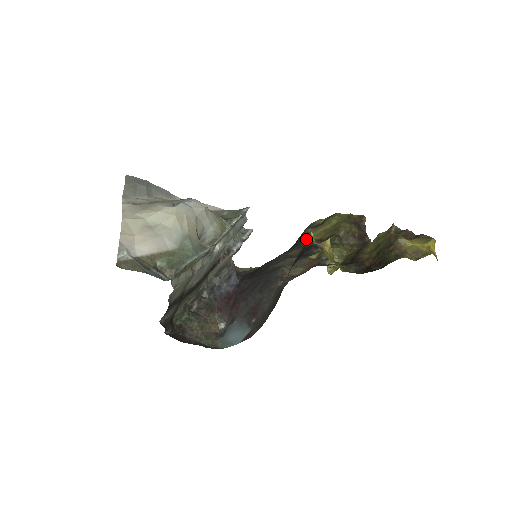
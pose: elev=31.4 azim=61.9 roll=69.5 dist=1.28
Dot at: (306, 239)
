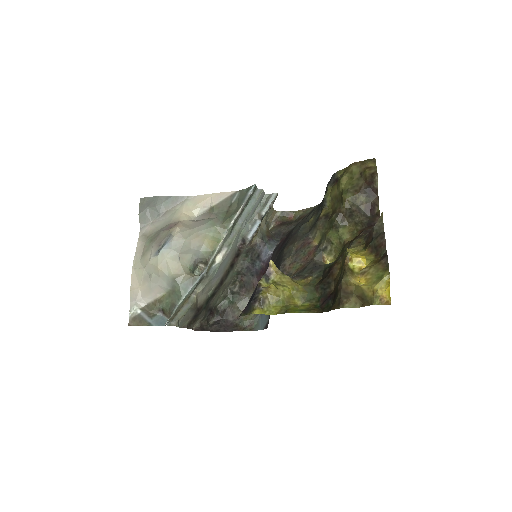
Dot at: (322, 204)
